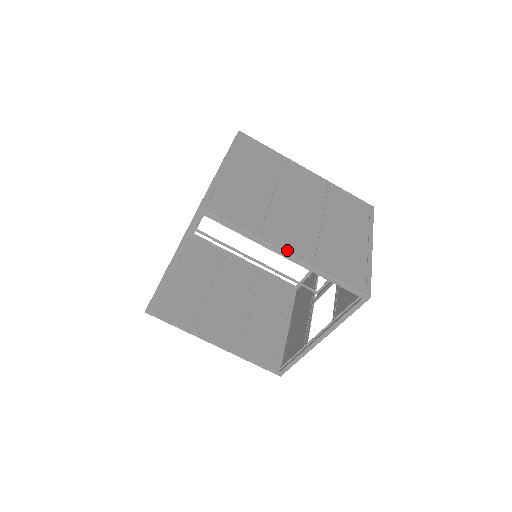
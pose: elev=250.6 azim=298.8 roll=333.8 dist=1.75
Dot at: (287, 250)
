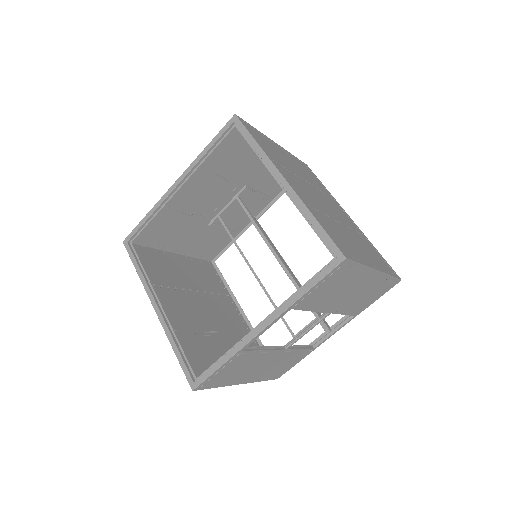
Dot at: (286, 178)
